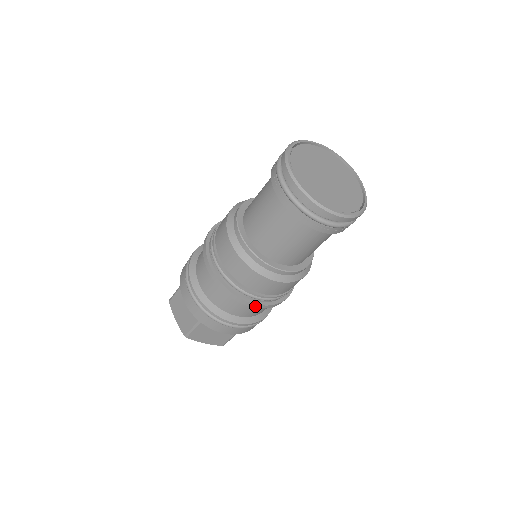
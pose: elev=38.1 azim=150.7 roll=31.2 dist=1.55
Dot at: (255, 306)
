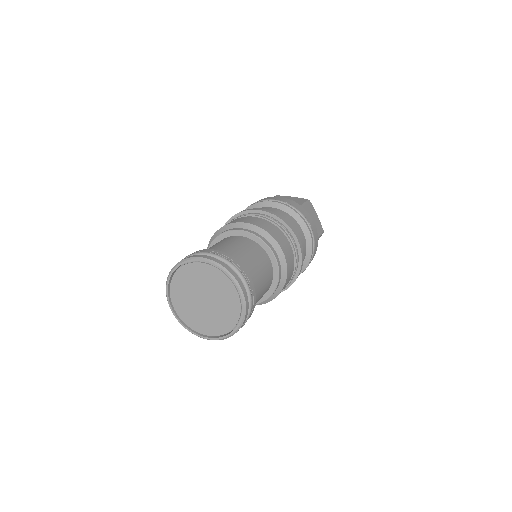
Dot at: occluded
